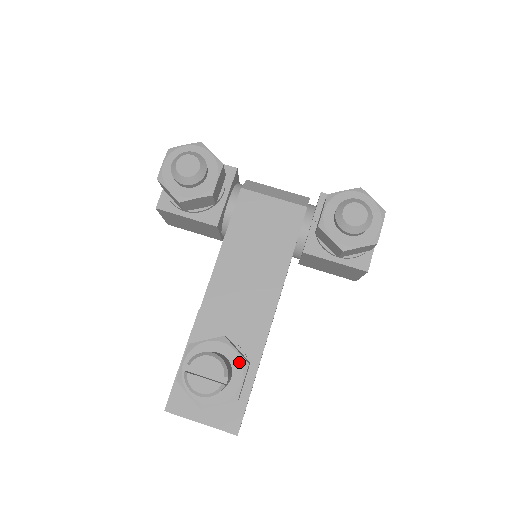
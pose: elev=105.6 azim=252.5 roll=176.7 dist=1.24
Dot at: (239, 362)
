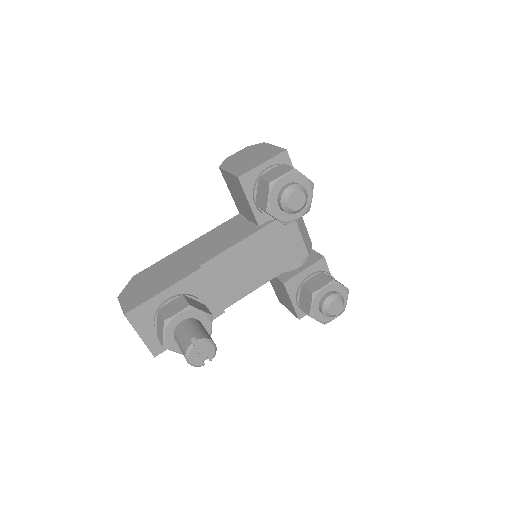
Dot at: occluded
